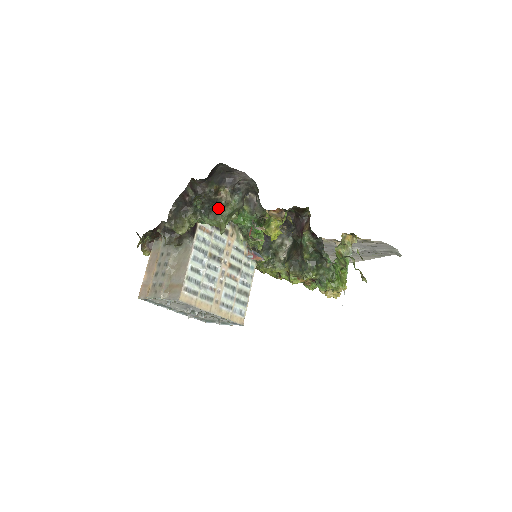
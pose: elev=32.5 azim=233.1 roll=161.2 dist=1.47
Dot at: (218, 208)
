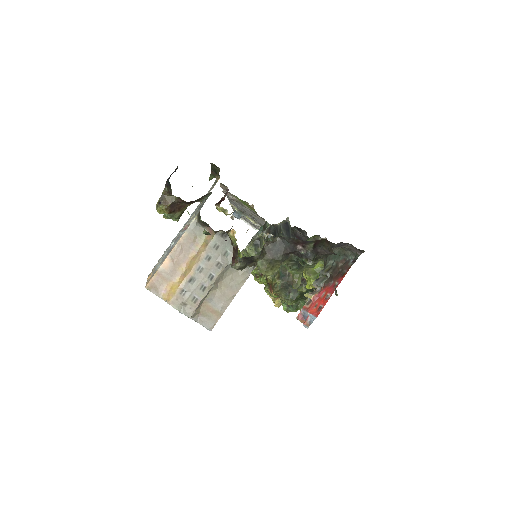
Dot at: occluded
